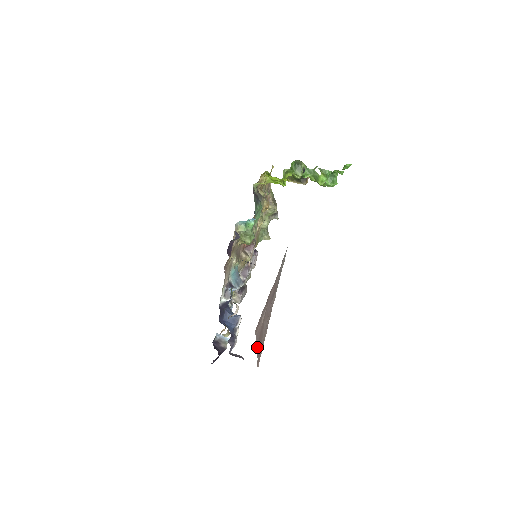
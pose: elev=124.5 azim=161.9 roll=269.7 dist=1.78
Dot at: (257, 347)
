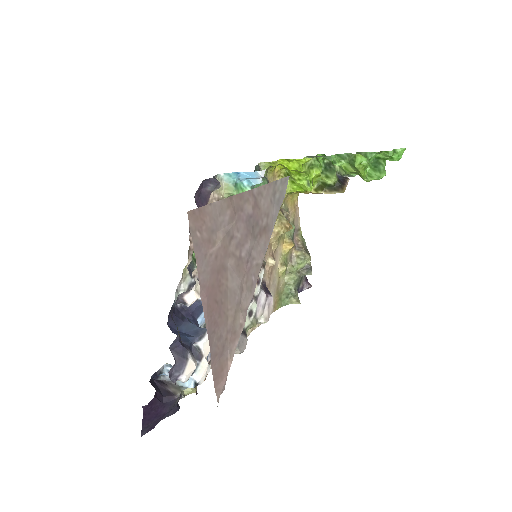
Dot at: (205, 301)
